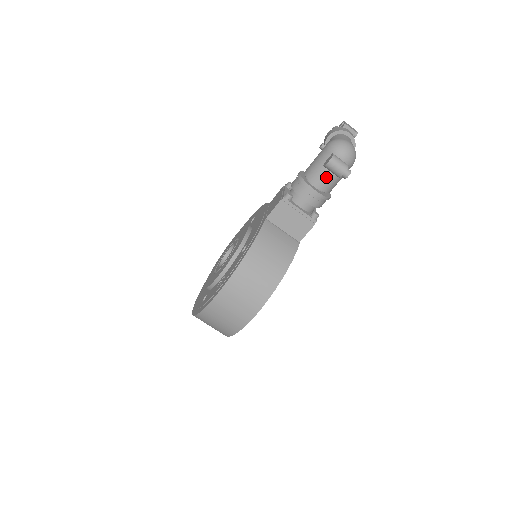
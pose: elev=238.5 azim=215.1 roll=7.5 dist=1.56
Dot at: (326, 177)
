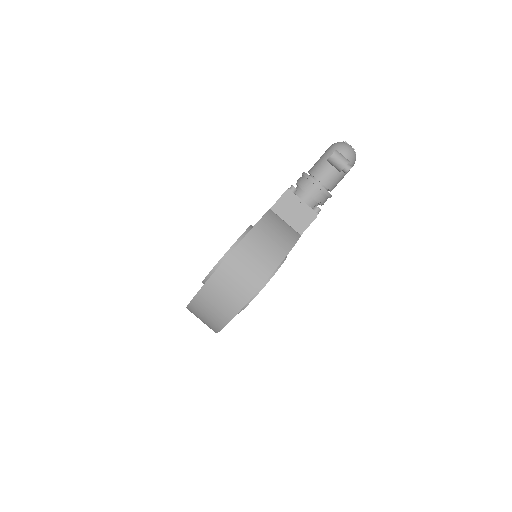
Dot at: (329, 172)
